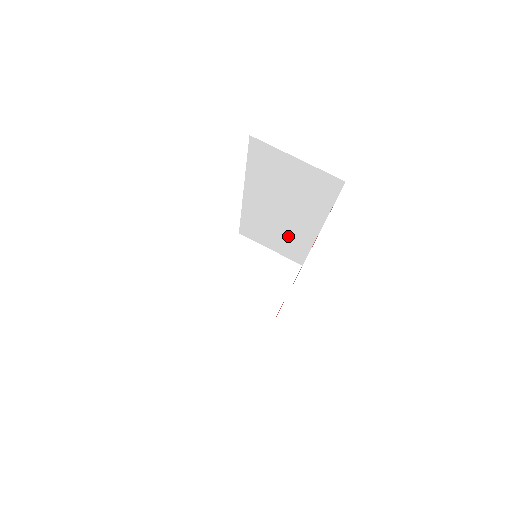
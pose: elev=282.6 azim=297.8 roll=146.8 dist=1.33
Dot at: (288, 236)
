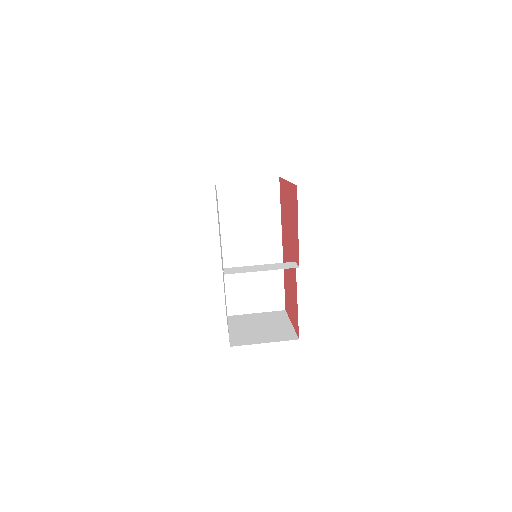
Dot at: (264, 276)
